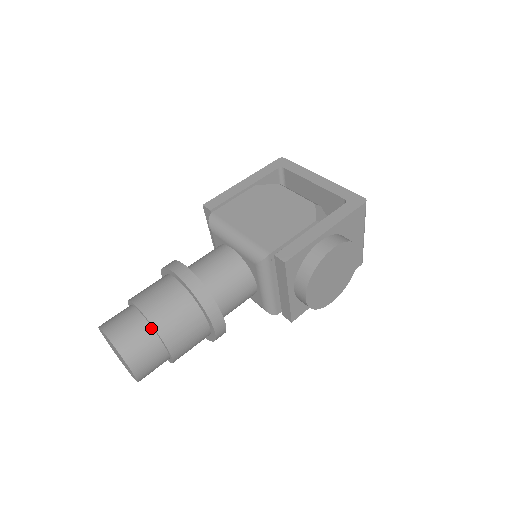
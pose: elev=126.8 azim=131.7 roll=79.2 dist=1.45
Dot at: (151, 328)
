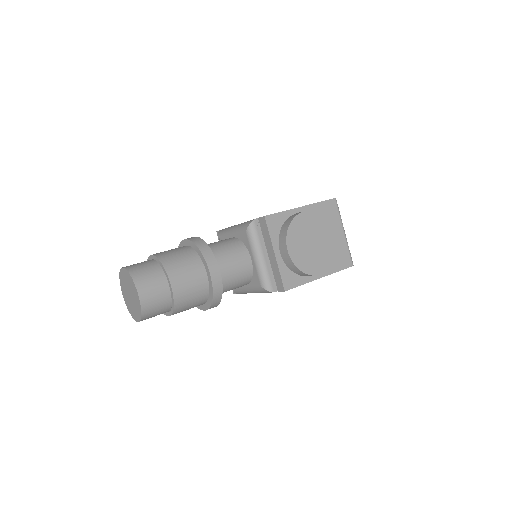
Dot at: (158, 263)
